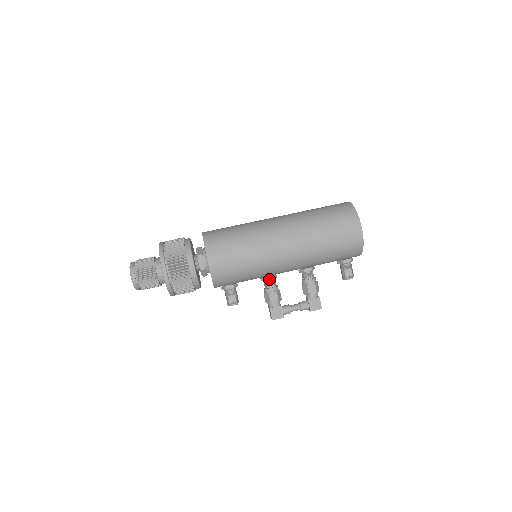
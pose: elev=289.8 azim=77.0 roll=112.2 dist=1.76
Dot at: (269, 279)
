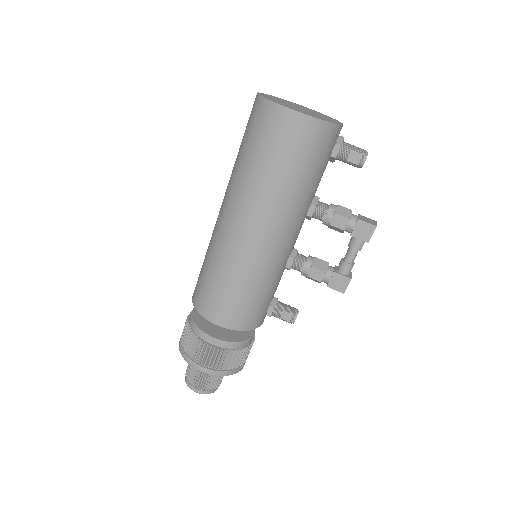
Dot at: (290, 264)
